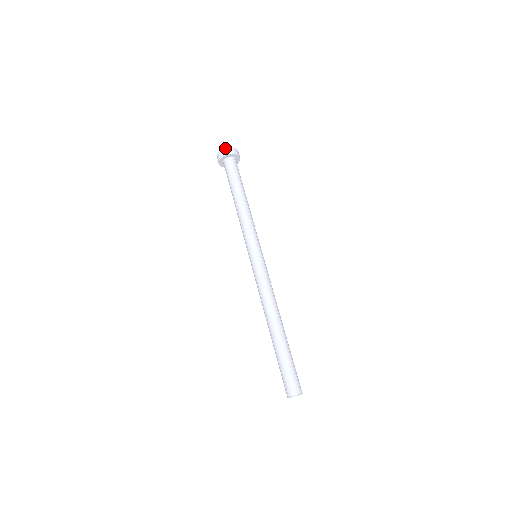
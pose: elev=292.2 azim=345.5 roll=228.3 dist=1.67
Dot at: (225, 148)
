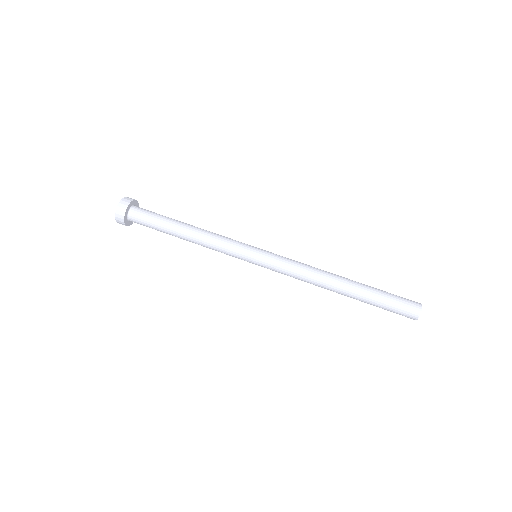
Dot at: (115, 213)
